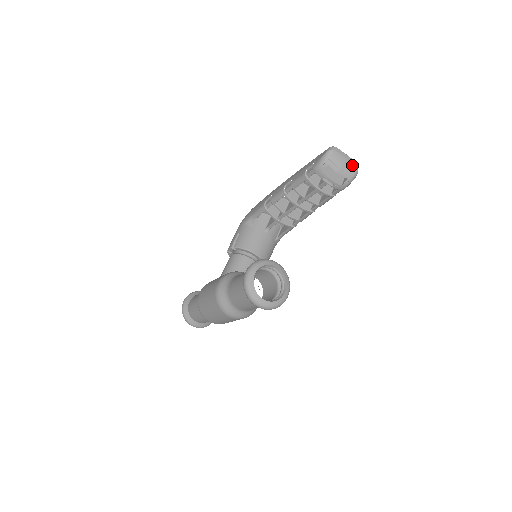
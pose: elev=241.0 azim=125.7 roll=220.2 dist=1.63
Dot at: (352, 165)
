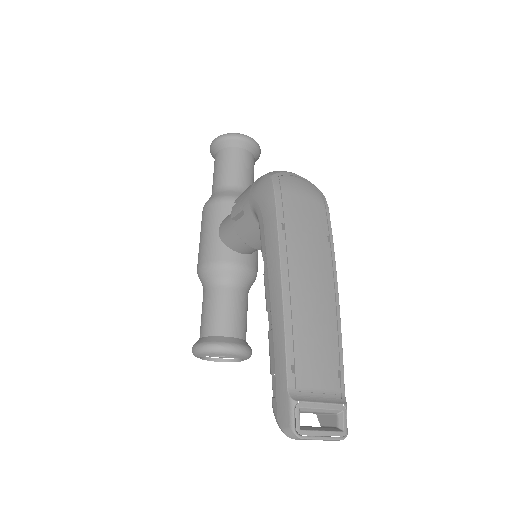
Dot at: (329, 440)
